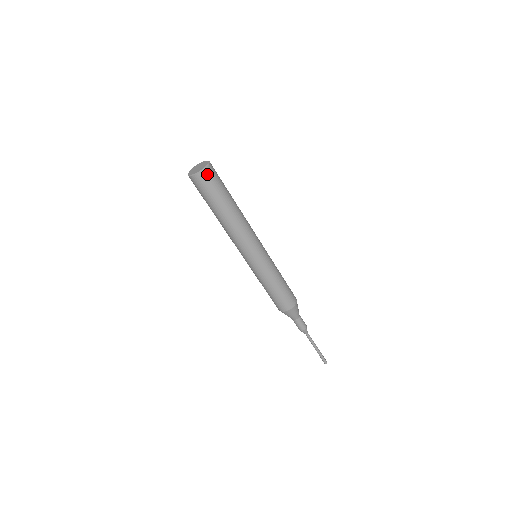
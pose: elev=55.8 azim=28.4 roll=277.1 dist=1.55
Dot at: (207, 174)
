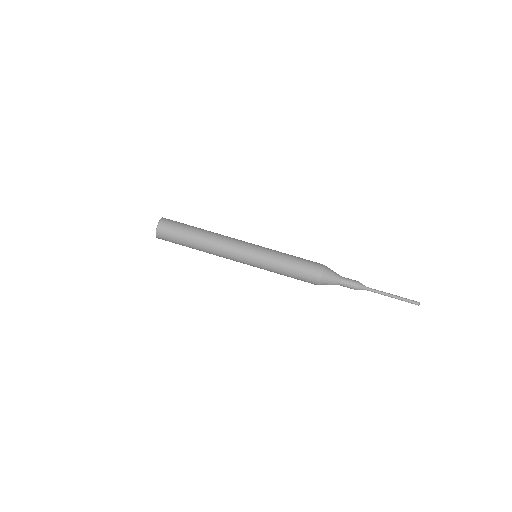
Dot at: (162, 227)
